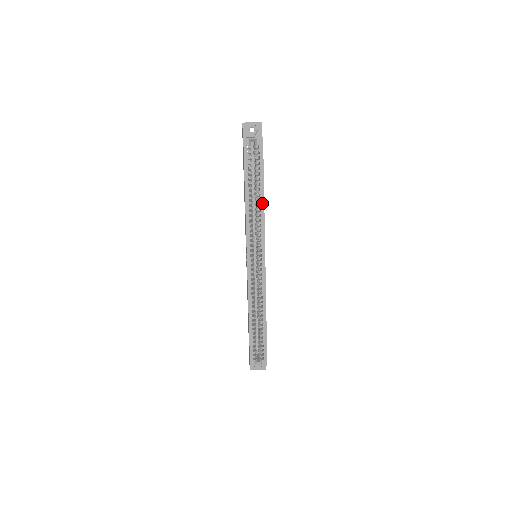
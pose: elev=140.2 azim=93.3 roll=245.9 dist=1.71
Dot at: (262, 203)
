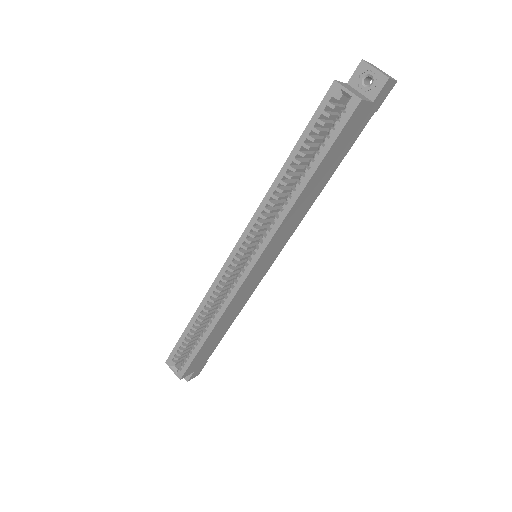
Dot at: (296, 195)
